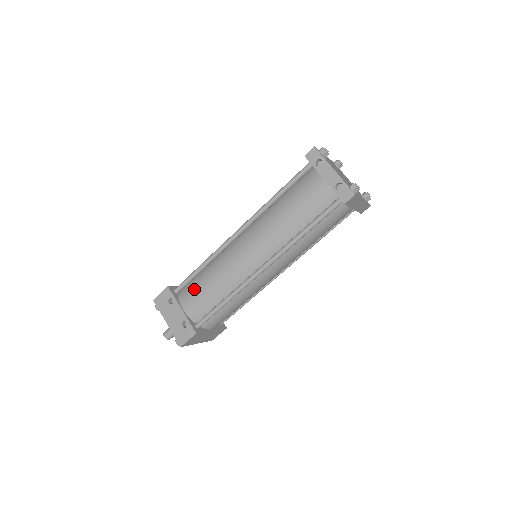
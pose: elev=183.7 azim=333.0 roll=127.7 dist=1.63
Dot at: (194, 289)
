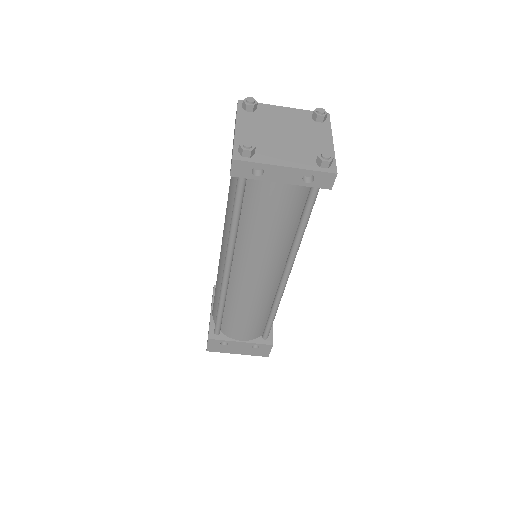
Dot at: (235, 326)
